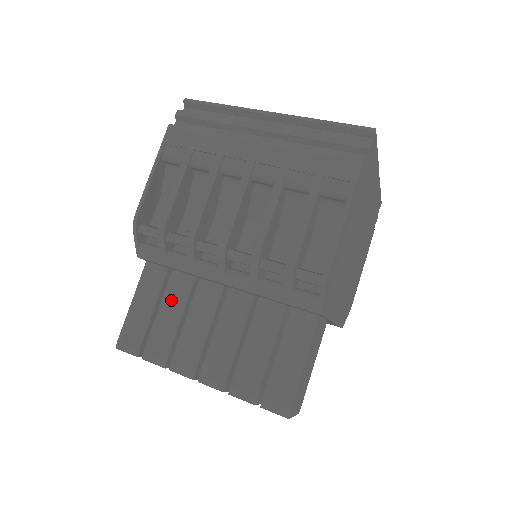
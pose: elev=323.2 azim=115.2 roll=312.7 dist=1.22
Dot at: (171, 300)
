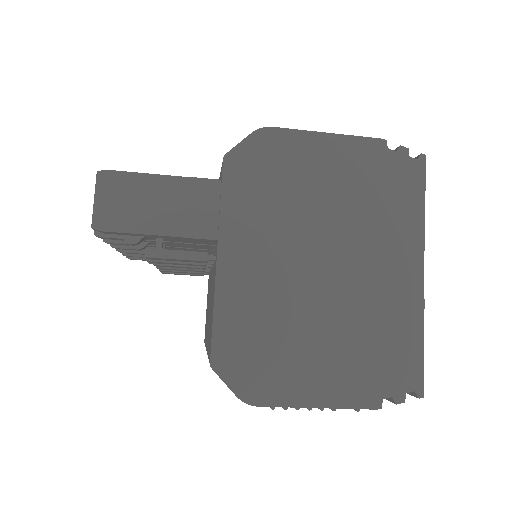
Dot at: occluded
